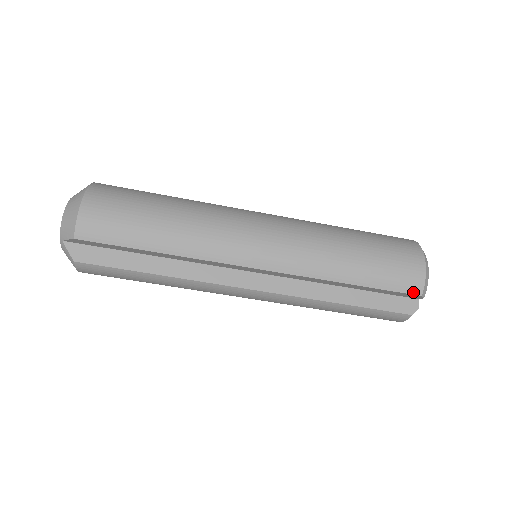
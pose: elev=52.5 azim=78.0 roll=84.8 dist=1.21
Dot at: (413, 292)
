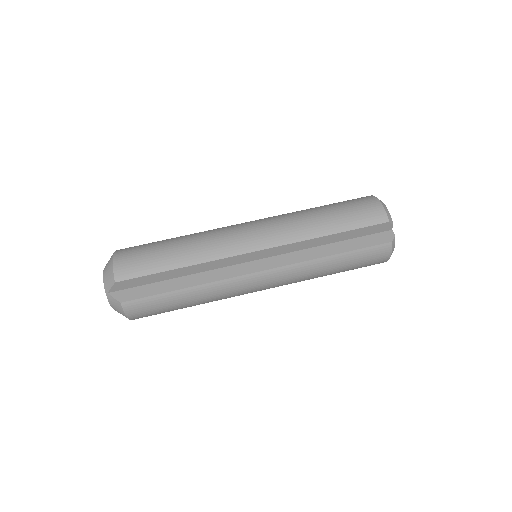
Dot at: (381, 222)
